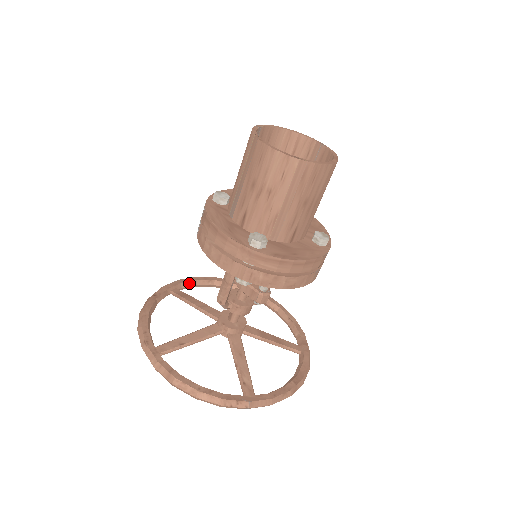
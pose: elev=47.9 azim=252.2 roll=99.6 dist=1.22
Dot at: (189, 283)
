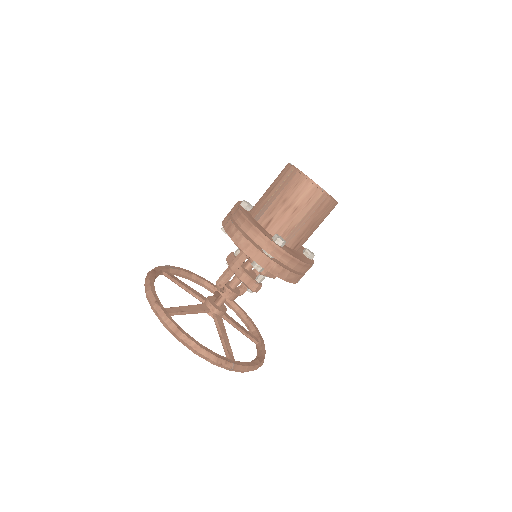
Dot at: (175, 270)
